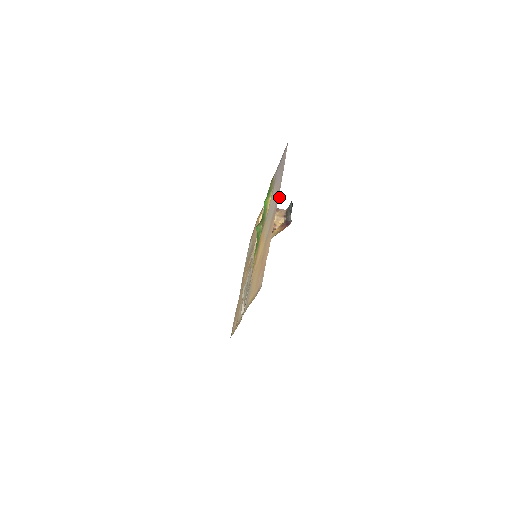
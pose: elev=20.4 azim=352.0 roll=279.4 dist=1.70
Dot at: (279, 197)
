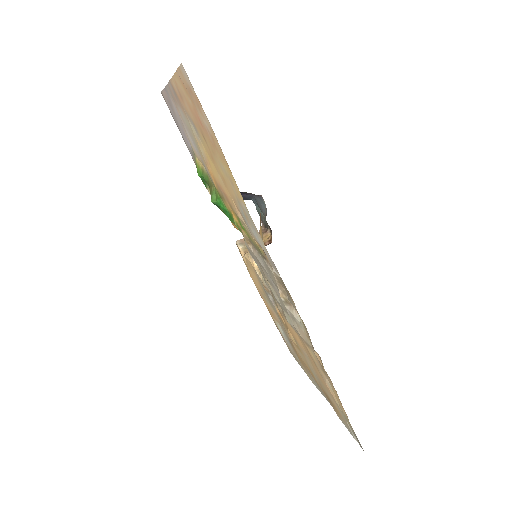
Dot at: occluded
